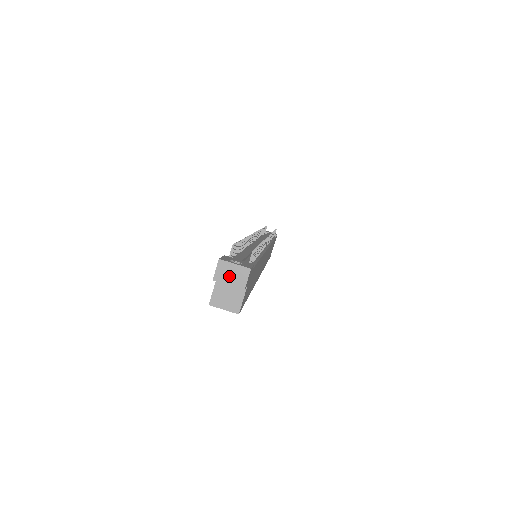
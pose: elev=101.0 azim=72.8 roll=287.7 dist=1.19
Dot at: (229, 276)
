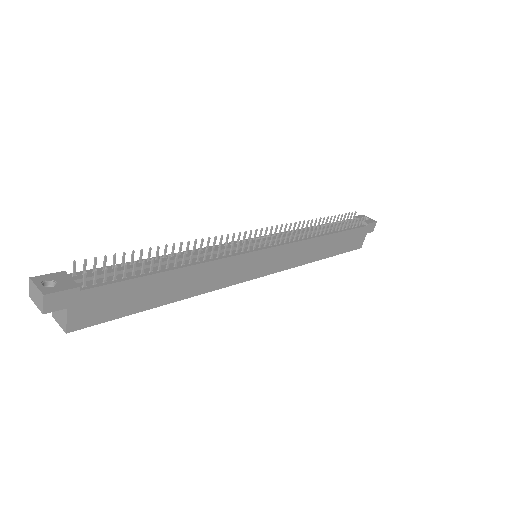
Dot at: (35, 297)
